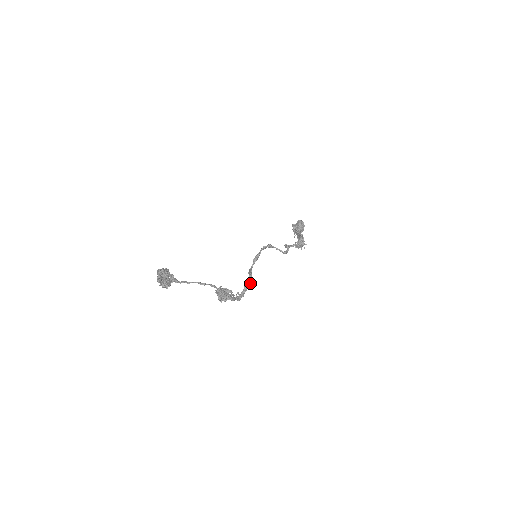
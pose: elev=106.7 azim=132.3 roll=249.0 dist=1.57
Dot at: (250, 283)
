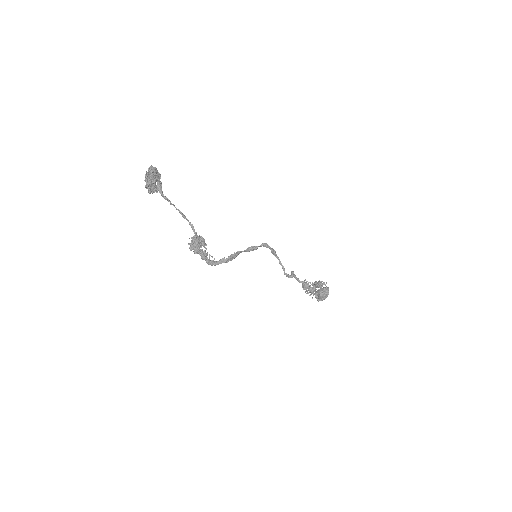
Dot at: (230, 259)
